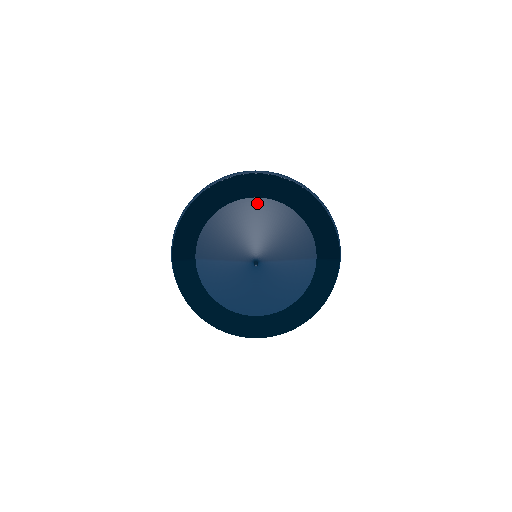
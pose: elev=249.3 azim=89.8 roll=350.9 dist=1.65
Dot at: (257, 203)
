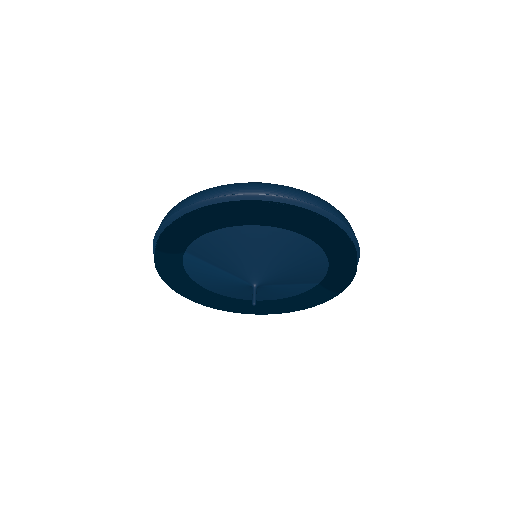
Dot at: (285, 235)
